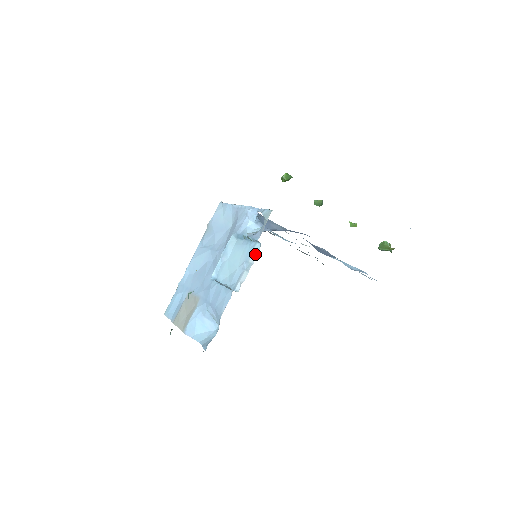
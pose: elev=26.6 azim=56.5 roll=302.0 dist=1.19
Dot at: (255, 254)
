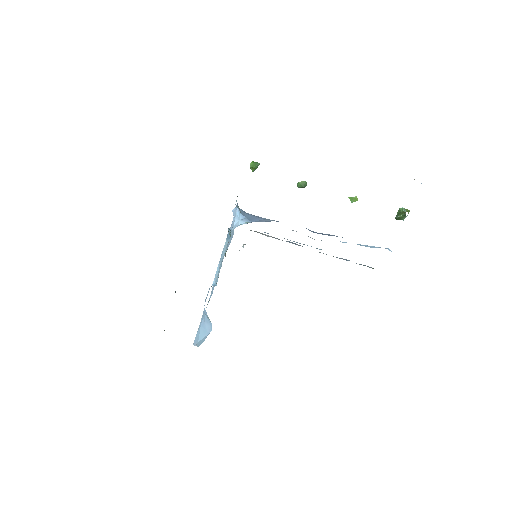
Dot at: occluded
